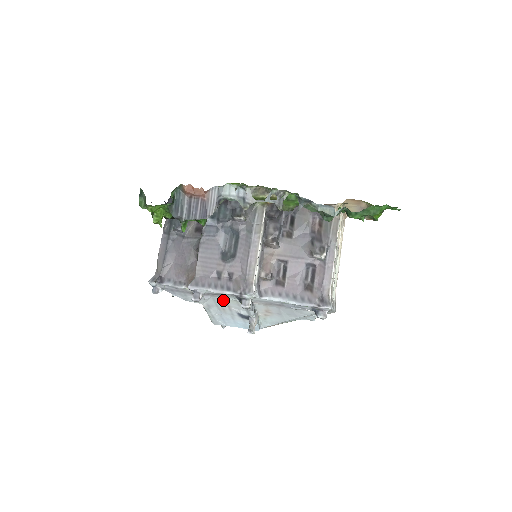
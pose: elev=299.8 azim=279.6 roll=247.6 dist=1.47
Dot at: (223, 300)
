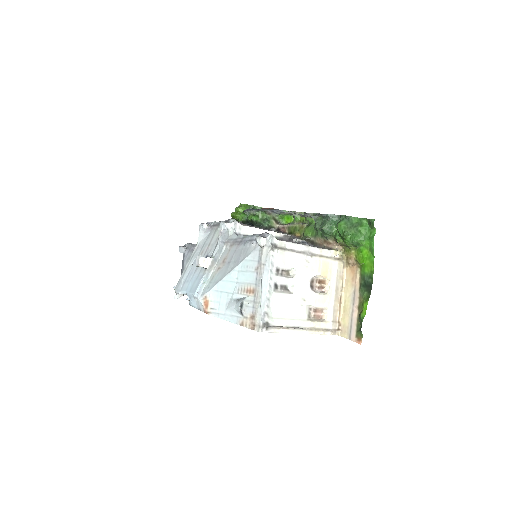
Dot at: (213, 235)
